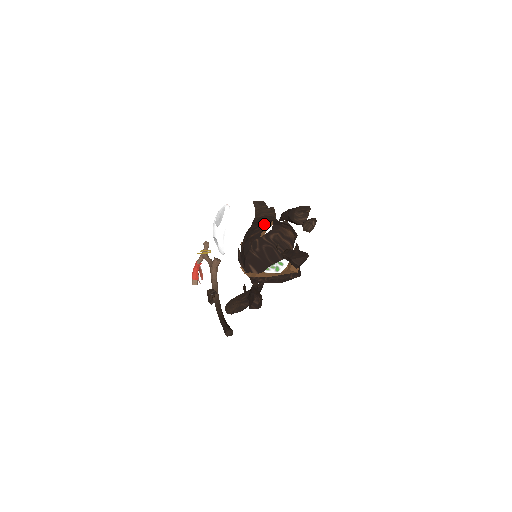
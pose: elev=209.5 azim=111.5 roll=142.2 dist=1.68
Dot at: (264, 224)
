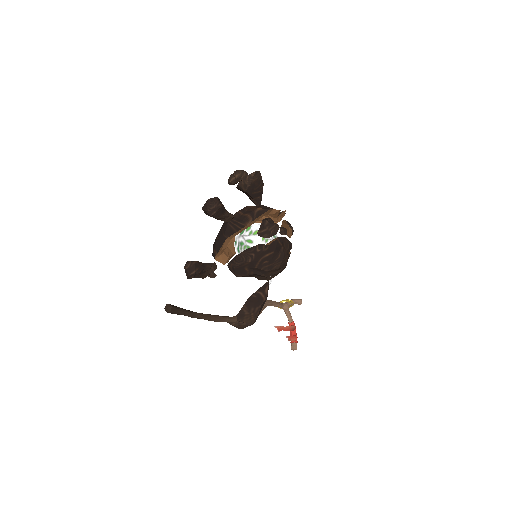
Dot at: occluded
